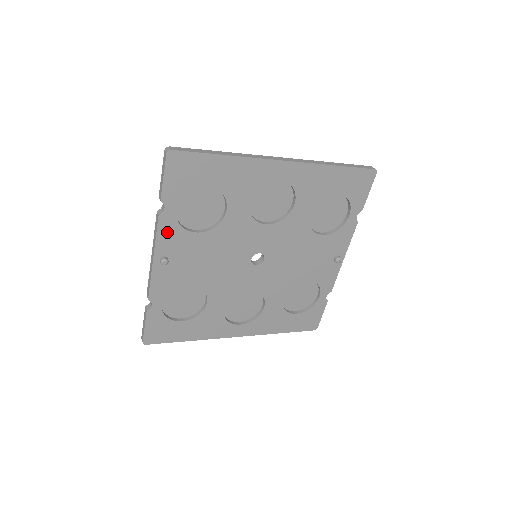
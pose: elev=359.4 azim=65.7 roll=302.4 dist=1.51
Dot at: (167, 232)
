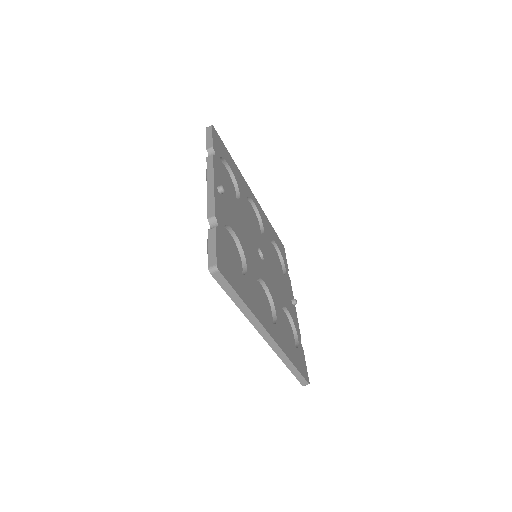
Dot at: (218, 172)
